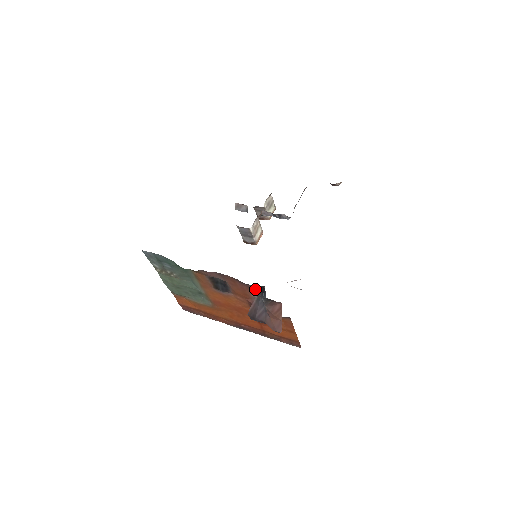
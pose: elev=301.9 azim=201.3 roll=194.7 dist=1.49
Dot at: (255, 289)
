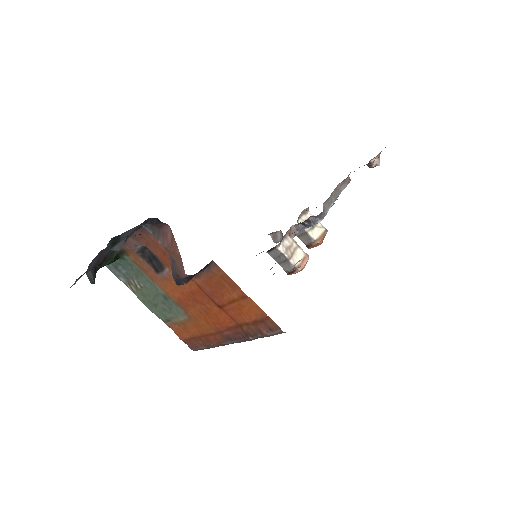
Dot at: occluded
